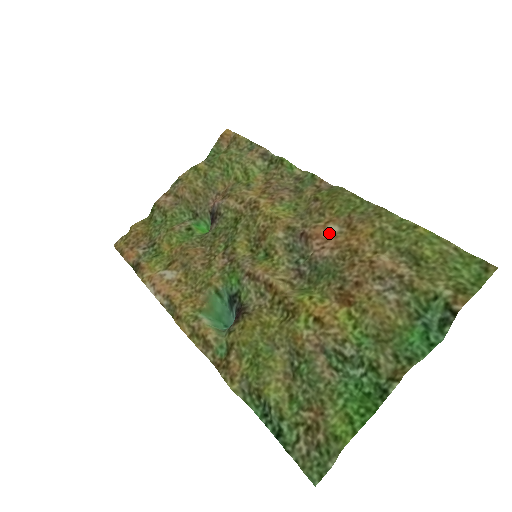
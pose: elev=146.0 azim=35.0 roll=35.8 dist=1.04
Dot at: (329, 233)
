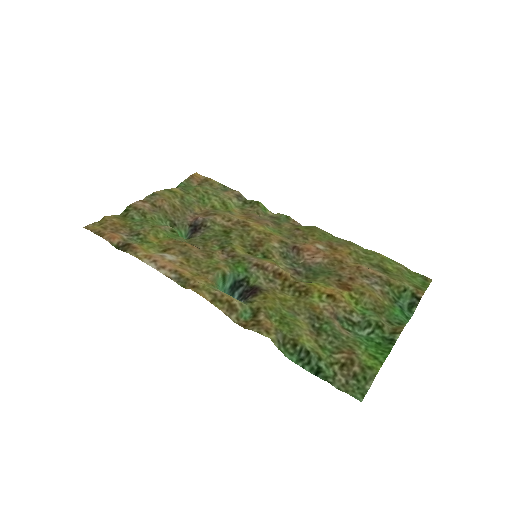
Dot at: (318, 248)
